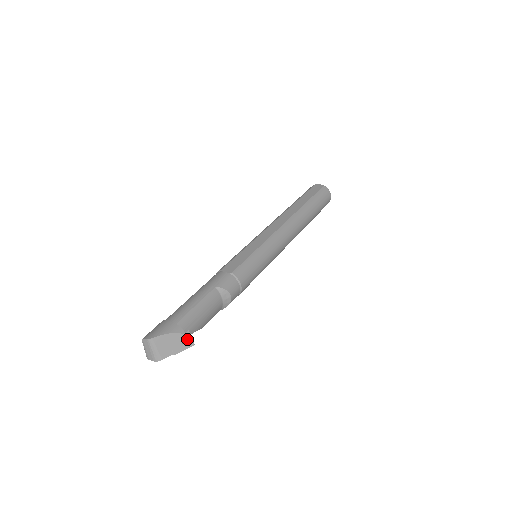
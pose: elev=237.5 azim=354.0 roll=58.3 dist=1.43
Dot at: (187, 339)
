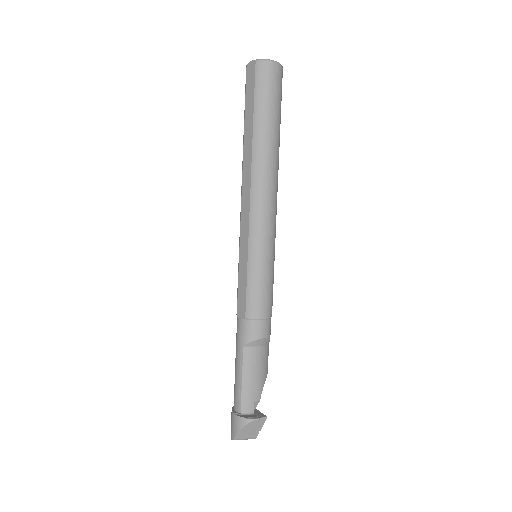
Dot at: (257, 421)
